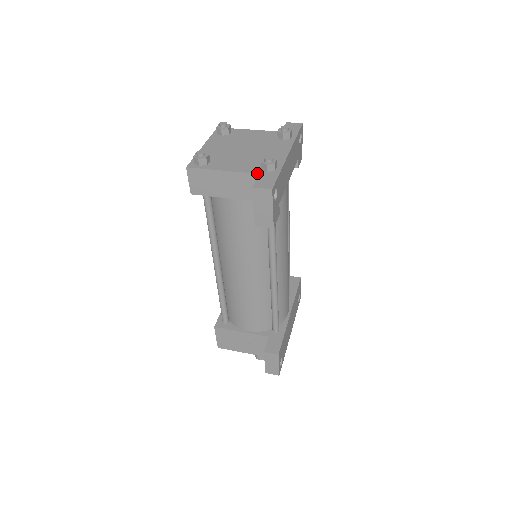
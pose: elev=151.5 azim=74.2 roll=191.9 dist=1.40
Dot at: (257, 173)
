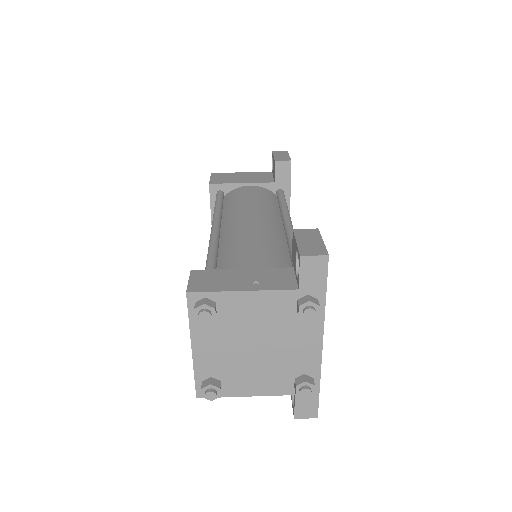
Dot at: occluded
